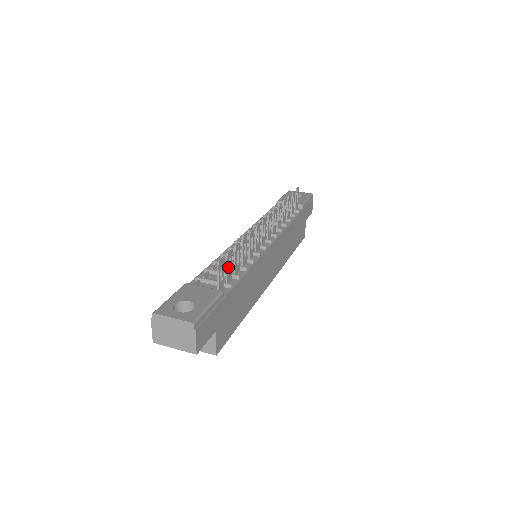
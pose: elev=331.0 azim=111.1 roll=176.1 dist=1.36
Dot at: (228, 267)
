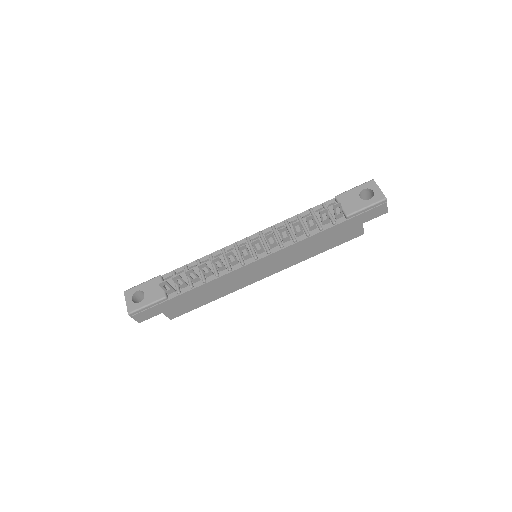
Dot at: occluded
